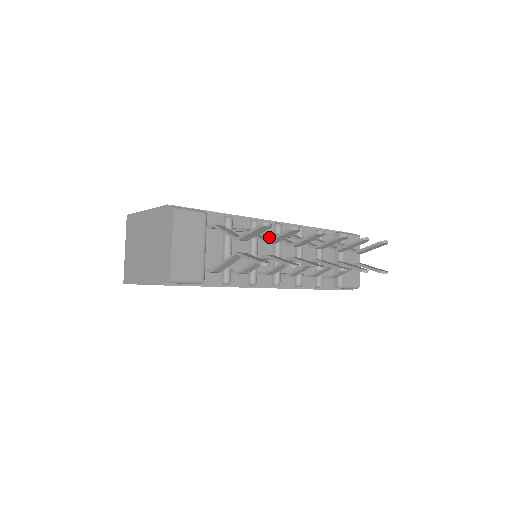
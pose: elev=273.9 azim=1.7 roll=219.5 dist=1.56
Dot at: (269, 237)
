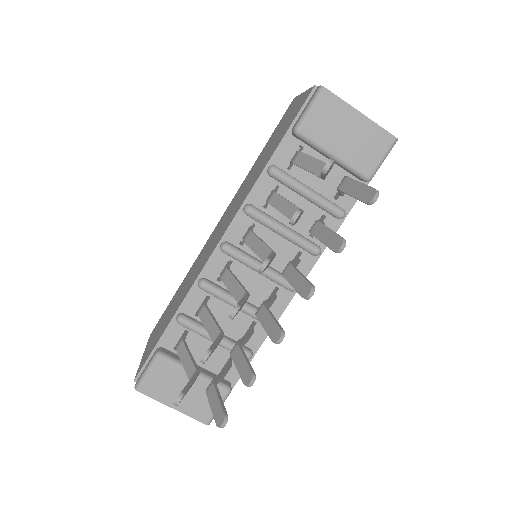
Dot at: (232, 266)
